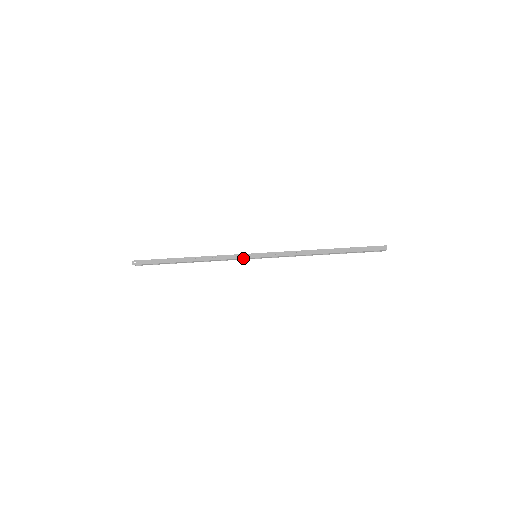
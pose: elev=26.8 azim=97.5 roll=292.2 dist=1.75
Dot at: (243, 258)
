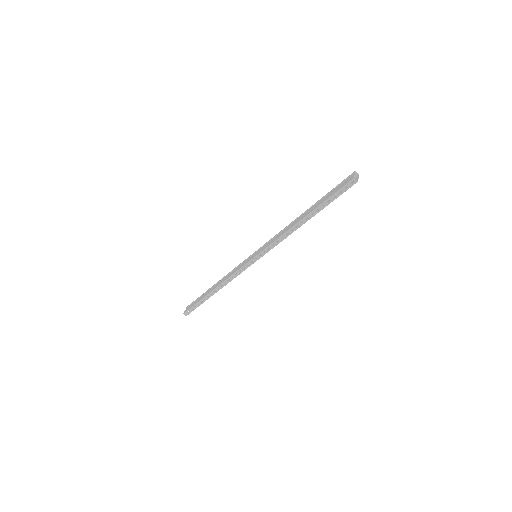
Dot at: occluded
